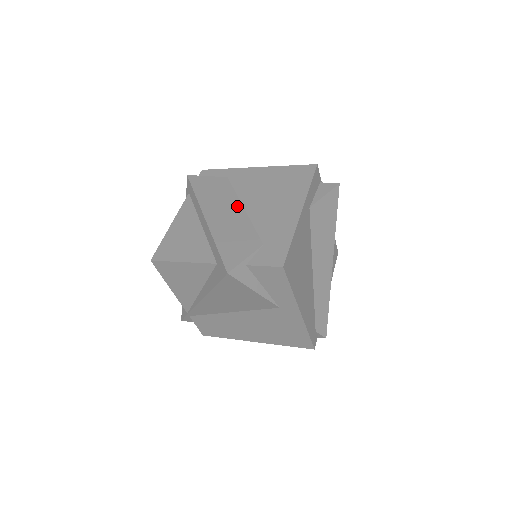
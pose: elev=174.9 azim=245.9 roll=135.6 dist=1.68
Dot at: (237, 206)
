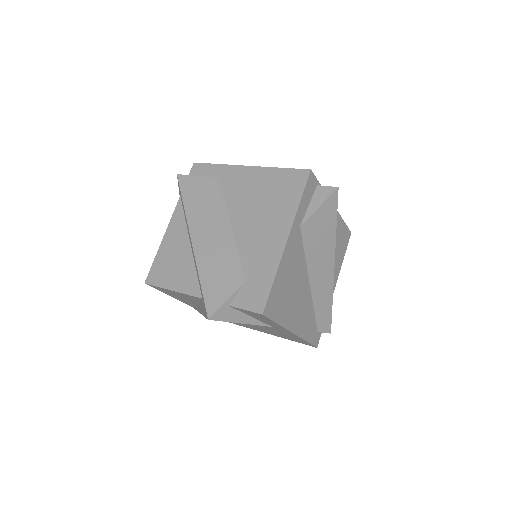
Dot at: (224, 223)
